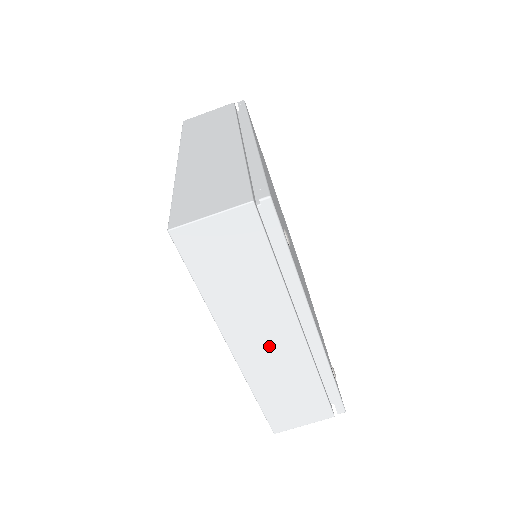
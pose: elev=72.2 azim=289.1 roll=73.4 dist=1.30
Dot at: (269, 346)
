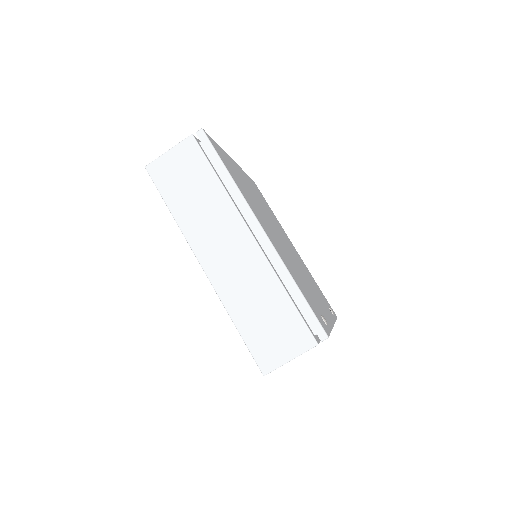
Dot at: occluded
